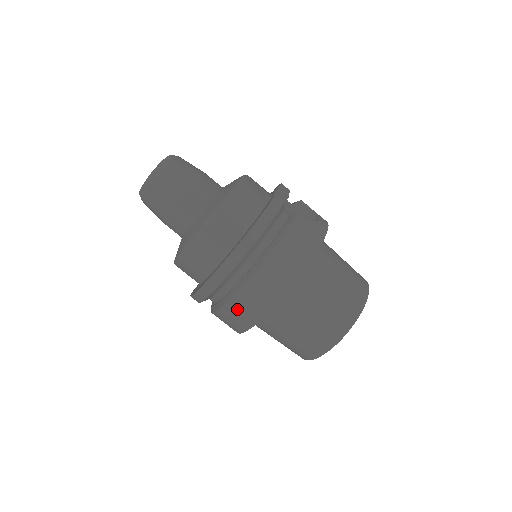
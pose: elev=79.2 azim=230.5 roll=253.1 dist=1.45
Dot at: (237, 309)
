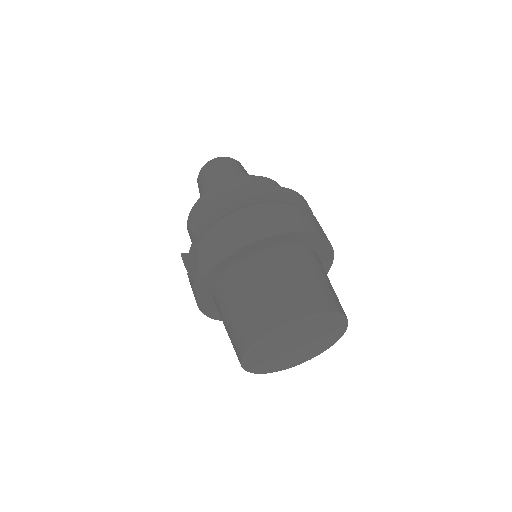
Dot at: (265, 216)
